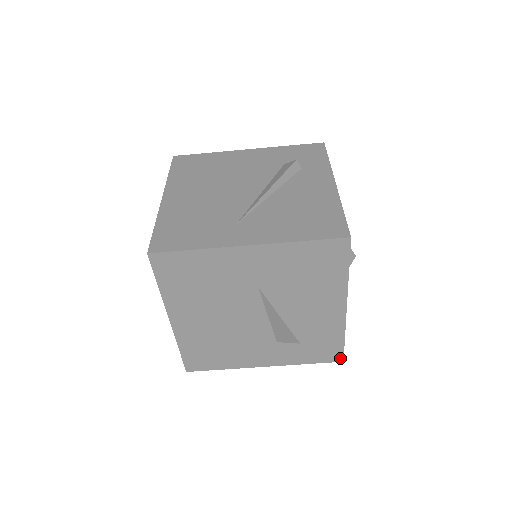
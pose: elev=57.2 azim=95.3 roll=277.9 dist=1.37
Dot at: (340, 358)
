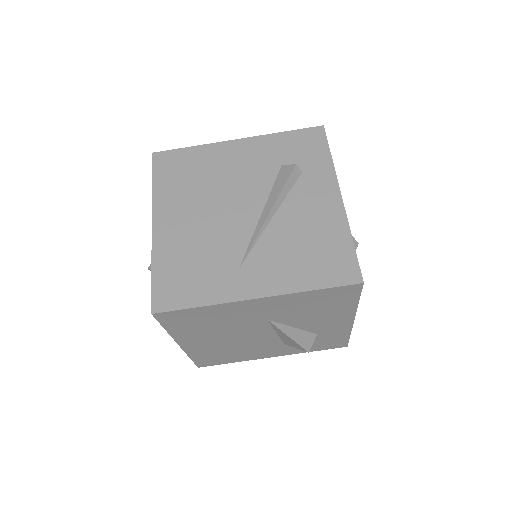
Dot at: (344, 345)
